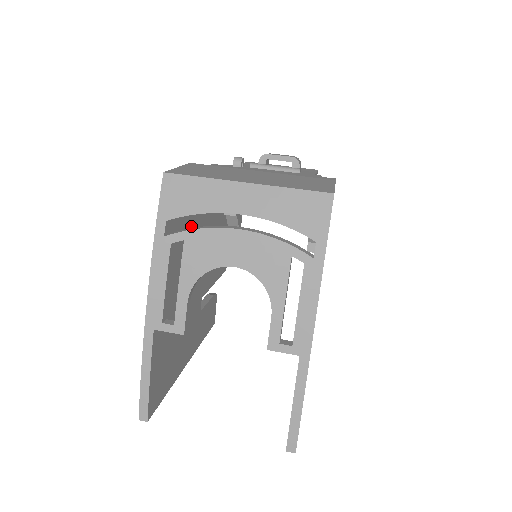
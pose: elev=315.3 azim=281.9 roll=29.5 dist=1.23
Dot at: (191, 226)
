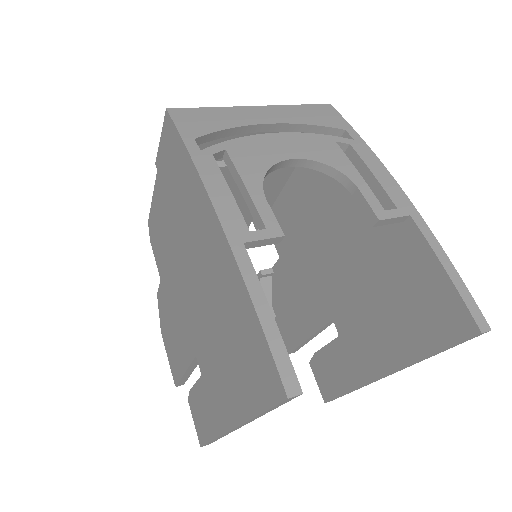
Dot at: occluded
